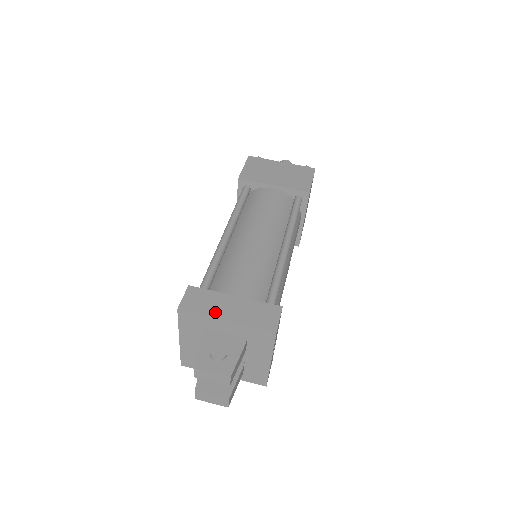
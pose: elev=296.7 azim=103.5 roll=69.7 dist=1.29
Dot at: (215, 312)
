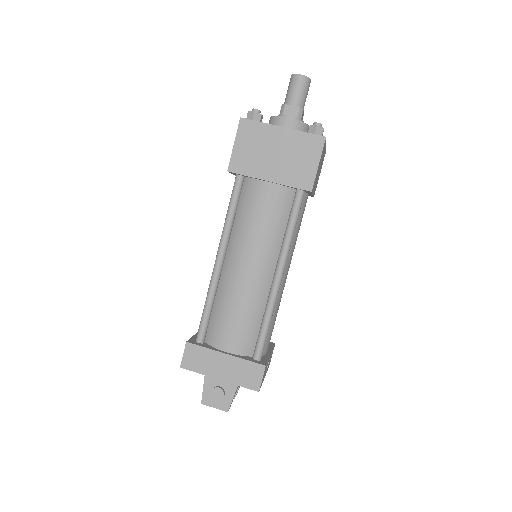
Dot at: (210, 371)
